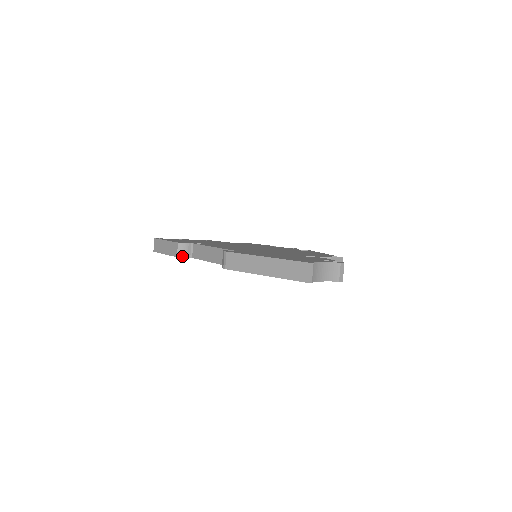
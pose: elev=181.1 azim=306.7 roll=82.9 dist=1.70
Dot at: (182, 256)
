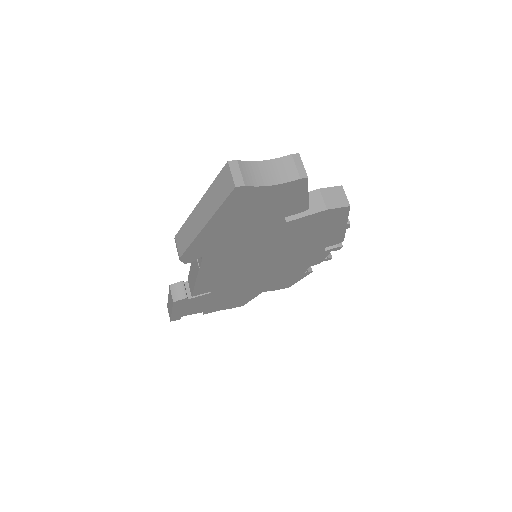
Dot at: (178, 299)
